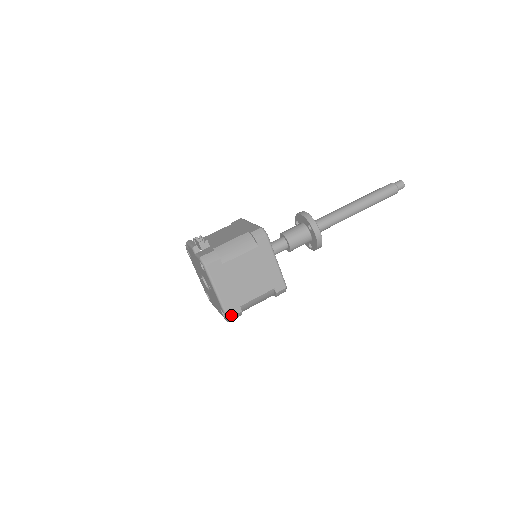
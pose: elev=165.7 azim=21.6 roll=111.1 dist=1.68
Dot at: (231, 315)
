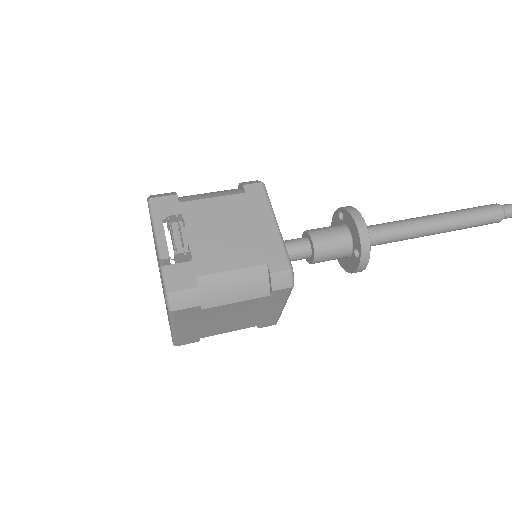
Dot at: (182, 344)
